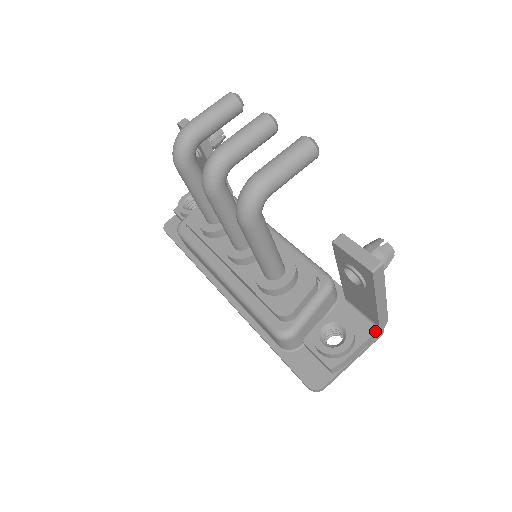
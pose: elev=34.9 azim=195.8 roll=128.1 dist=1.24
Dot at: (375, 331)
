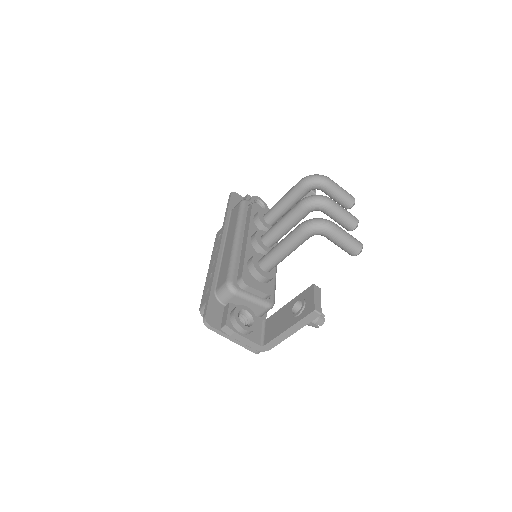
Dot at: (260, 345)
